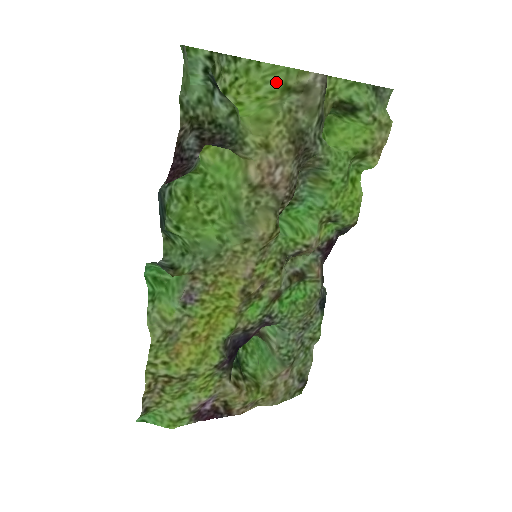
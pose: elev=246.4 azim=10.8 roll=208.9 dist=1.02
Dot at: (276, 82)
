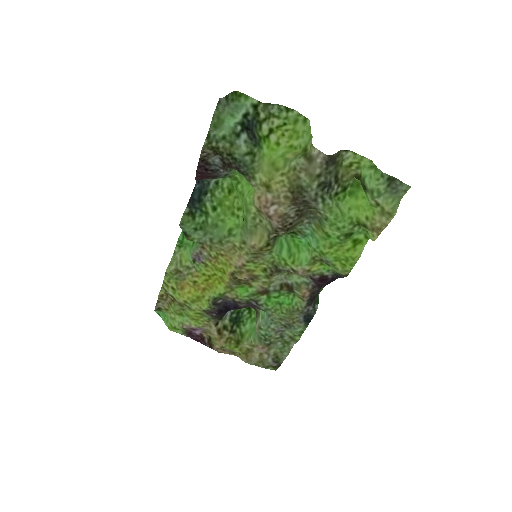
Dot at: (305, 141)
